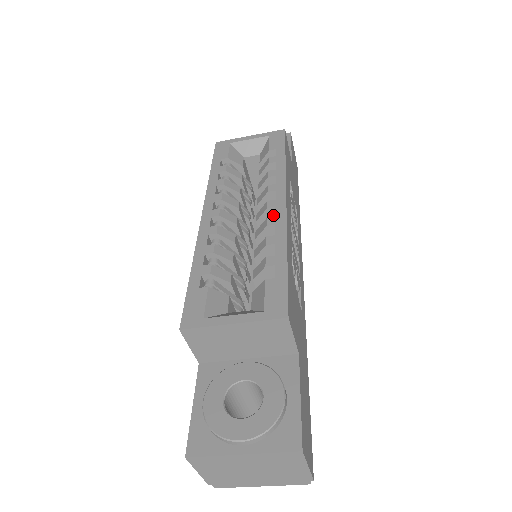
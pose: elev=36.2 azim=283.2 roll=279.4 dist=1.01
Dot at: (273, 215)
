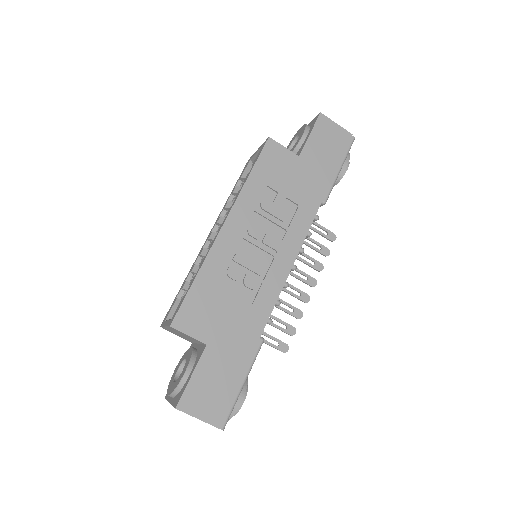
Dot at: occluded
